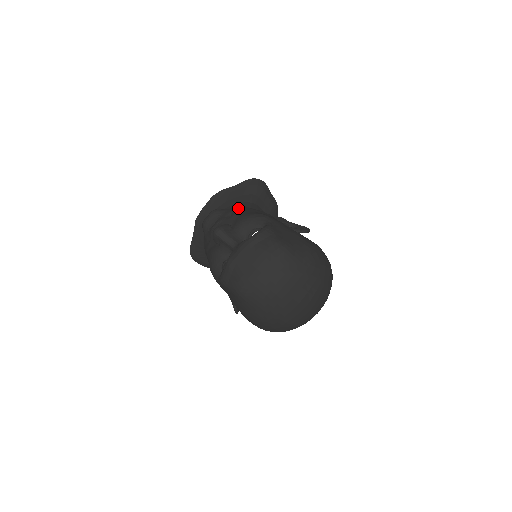
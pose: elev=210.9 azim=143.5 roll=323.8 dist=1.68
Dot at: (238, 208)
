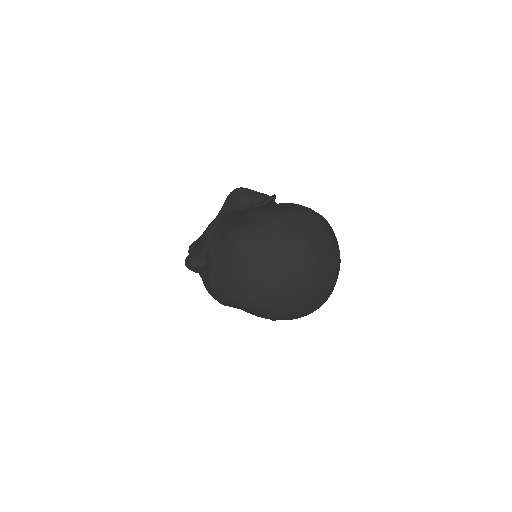
Dot at: occluded
